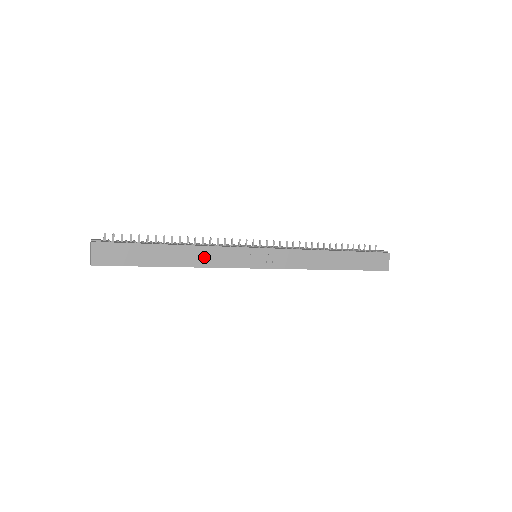
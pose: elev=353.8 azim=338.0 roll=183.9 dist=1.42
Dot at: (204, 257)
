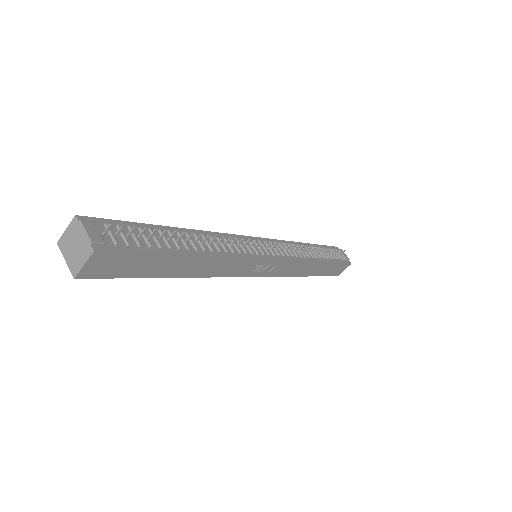
Dot at: (215, 268)
